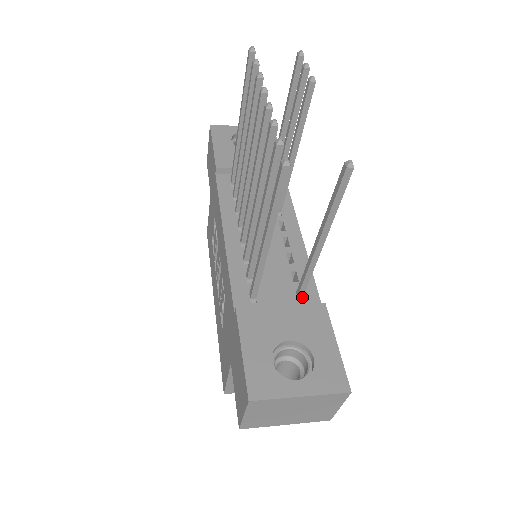
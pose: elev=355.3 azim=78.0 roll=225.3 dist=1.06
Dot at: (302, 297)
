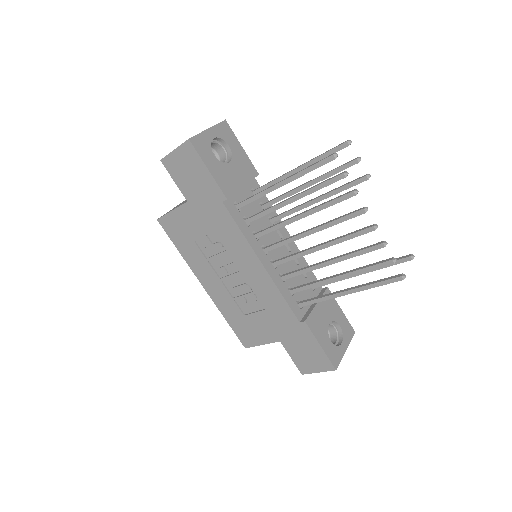
Dot at: (314, 287)
